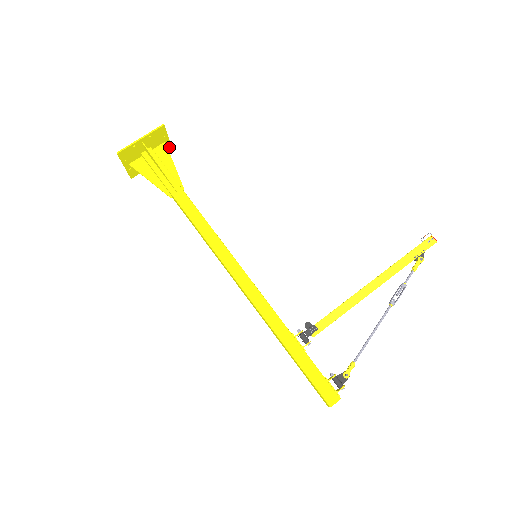
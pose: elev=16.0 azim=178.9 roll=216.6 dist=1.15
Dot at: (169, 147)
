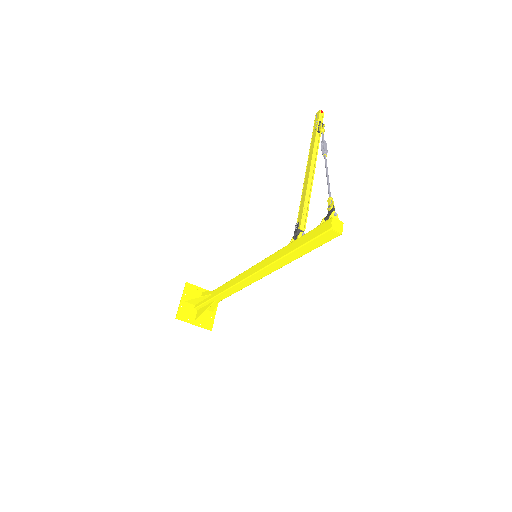
Dot at: occluded
